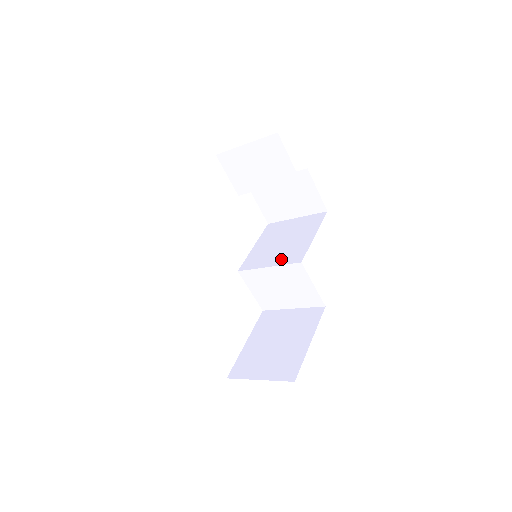
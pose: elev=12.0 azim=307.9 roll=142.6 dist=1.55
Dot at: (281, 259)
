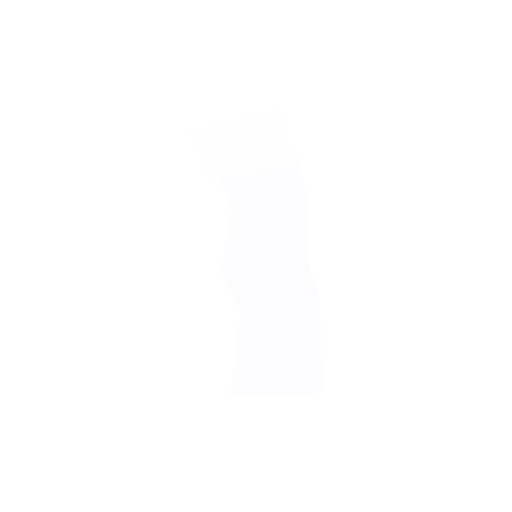
Dot at: (277, 255)
